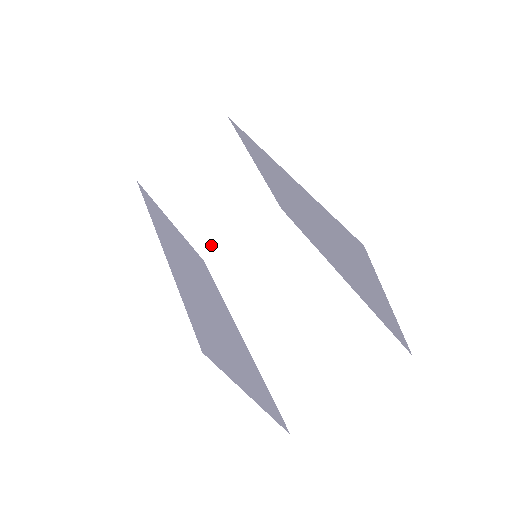
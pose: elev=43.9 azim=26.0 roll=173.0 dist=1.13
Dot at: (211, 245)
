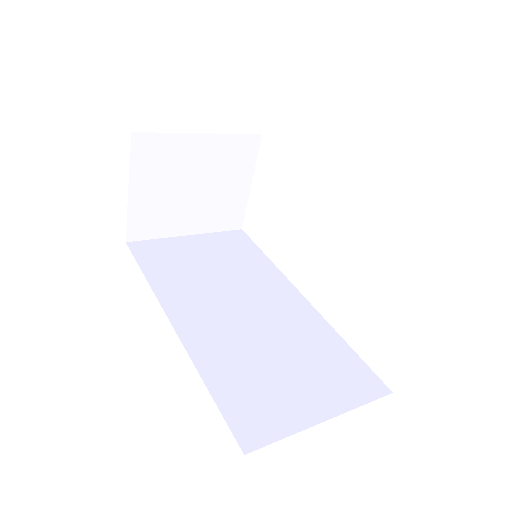
Dot at: (233, 216)
